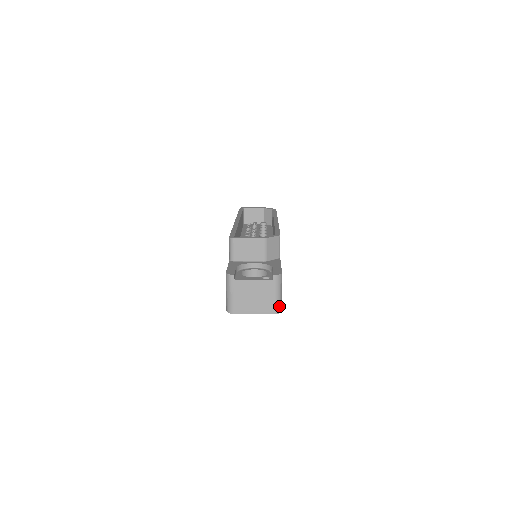
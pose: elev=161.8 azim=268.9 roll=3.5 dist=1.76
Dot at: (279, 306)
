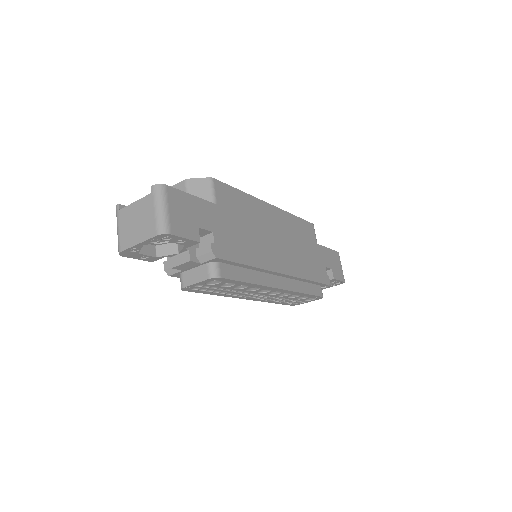
Dot at: (162, 225)
